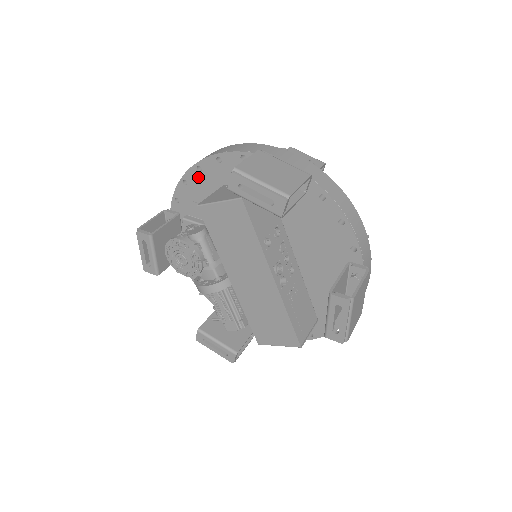
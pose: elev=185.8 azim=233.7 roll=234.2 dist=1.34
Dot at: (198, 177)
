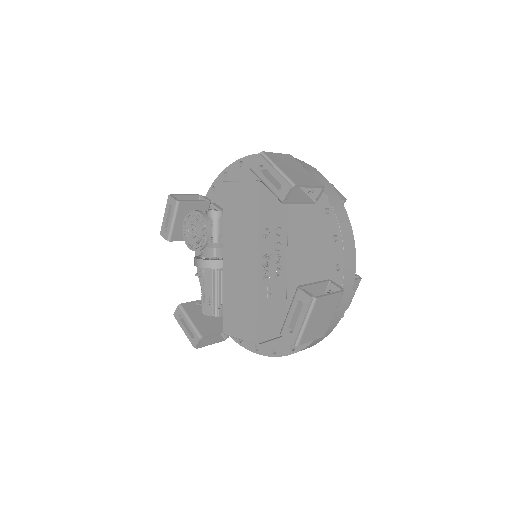
Dot at: (237, 171)
